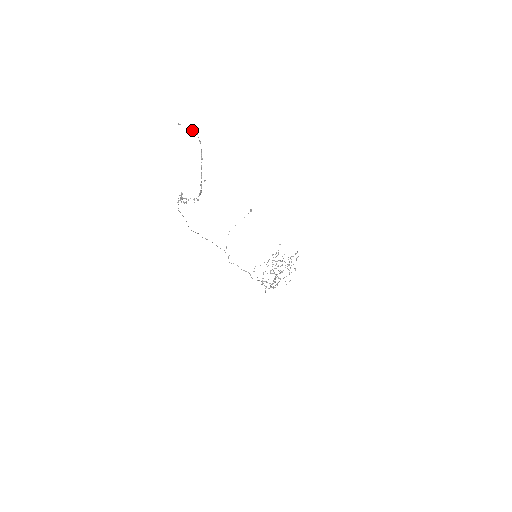
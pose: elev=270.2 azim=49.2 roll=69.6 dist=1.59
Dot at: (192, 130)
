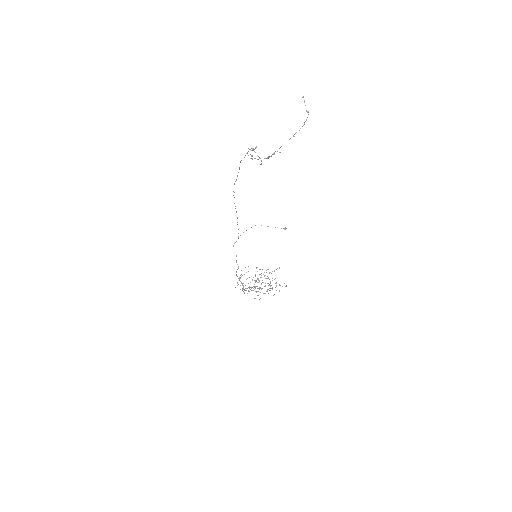
Dot at: occluded
